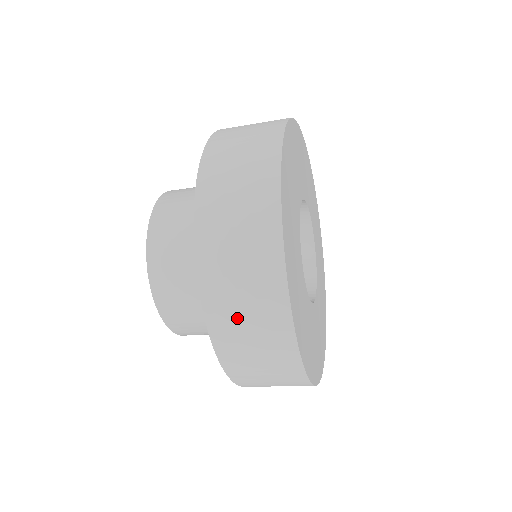
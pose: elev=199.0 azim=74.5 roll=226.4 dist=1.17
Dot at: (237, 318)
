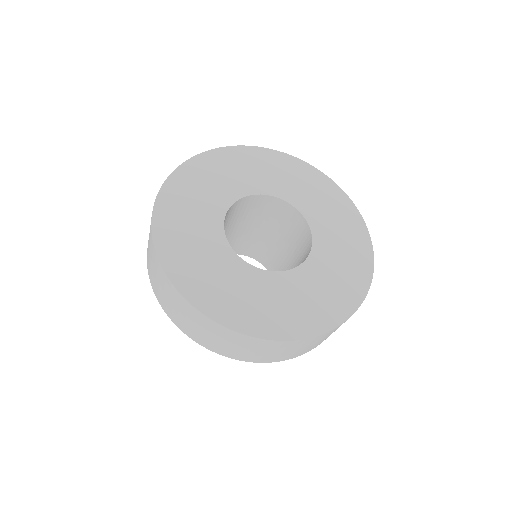
Dot at: (161, 291)
